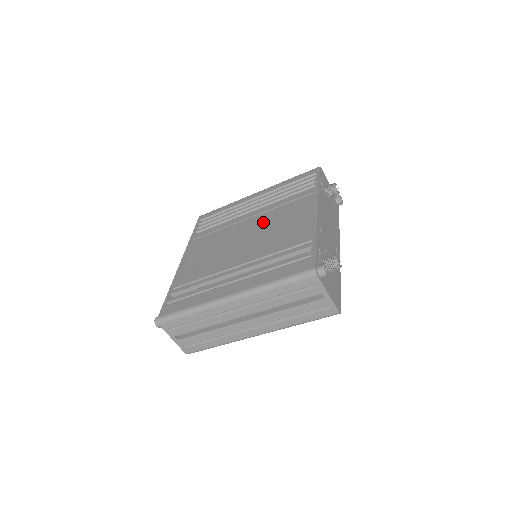
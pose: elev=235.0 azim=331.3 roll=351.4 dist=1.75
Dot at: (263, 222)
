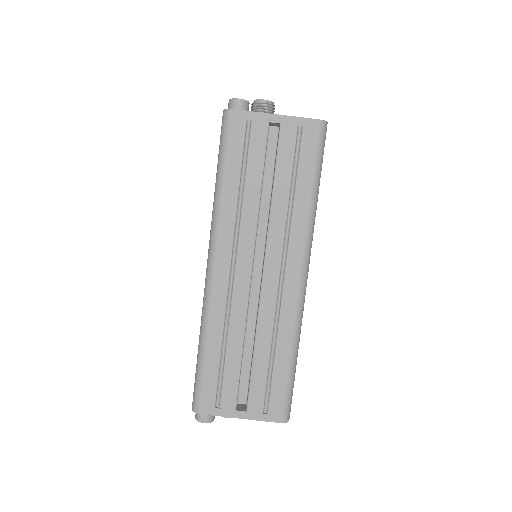
Dot at: occluded
